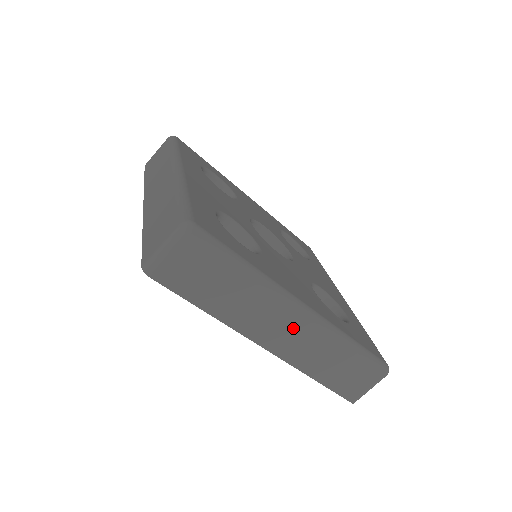
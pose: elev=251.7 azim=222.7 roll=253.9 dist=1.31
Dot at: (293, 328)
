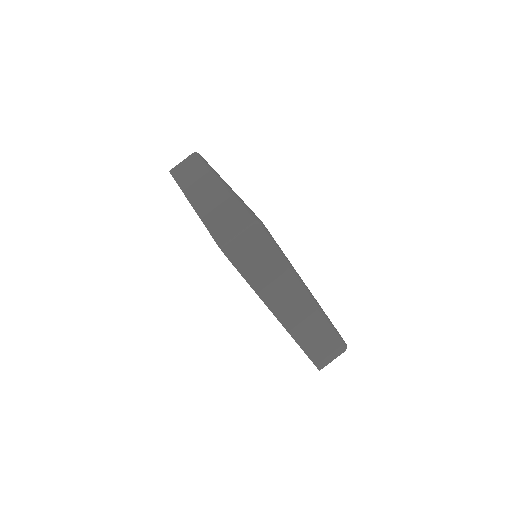
Dot at: (300, 307)
